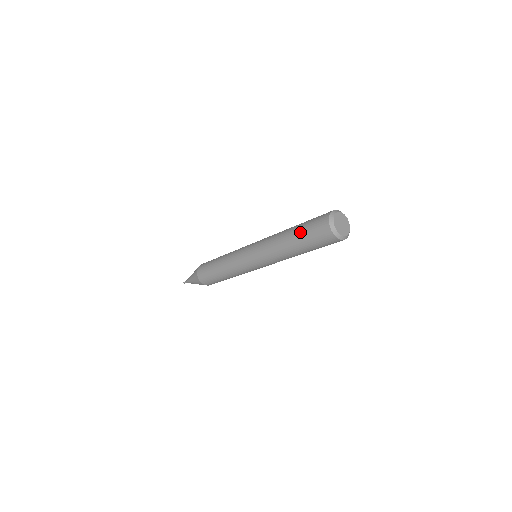
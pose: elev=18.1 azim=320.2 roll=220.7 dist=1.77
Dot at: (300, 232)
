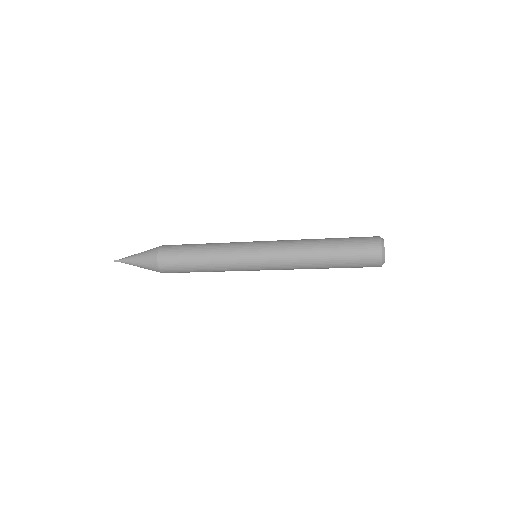
Dot at: (341, 239)
